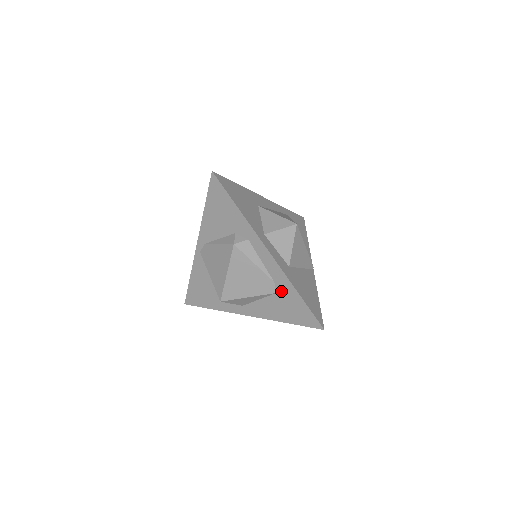
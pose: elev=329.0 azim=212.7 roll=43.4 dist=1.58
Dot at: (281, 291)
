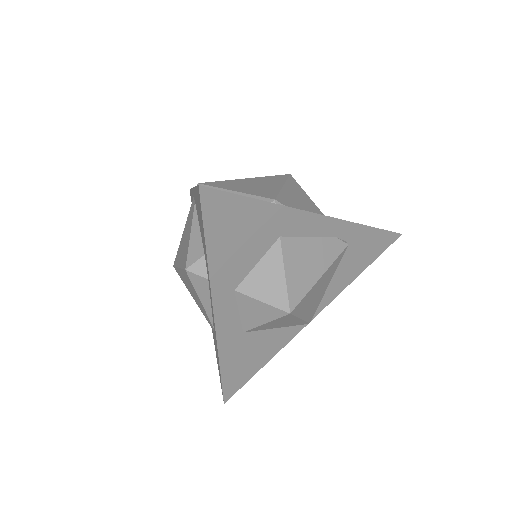
Dot at: occluded
